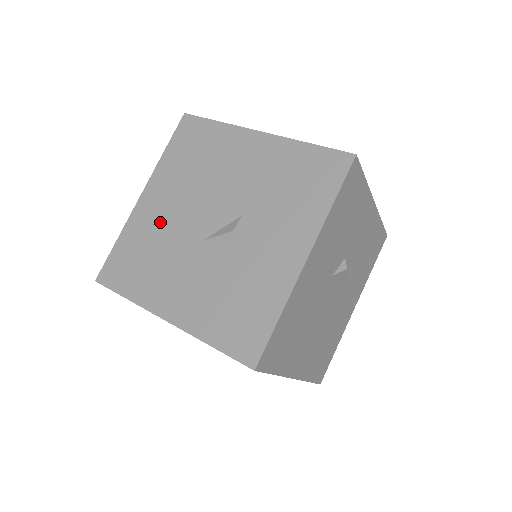
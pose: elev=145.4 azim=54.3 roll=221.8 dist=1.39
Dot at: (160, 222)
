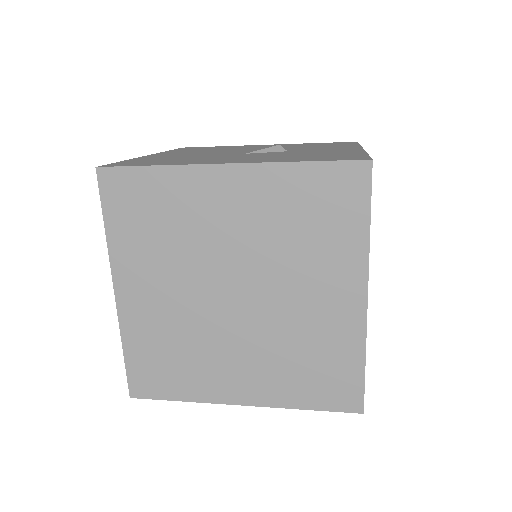
Dot at: (183, 155)
